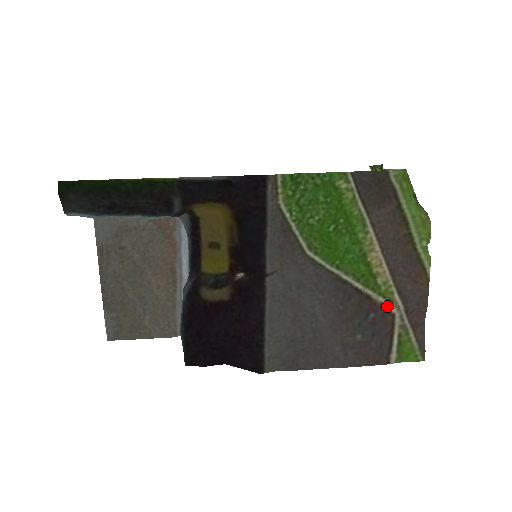
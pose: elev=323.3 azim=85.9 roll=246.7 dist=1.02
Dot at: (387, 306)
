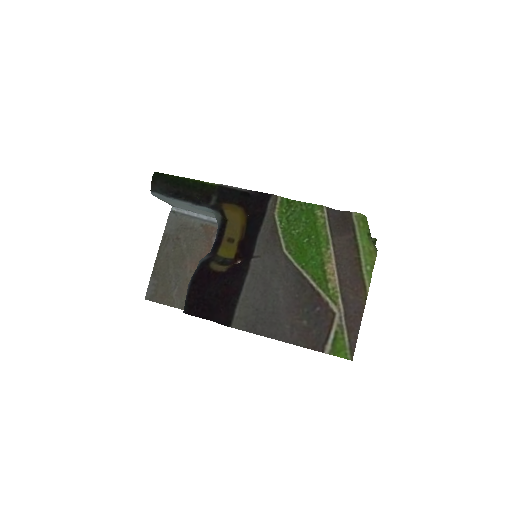
Dot at: (331, 305)
